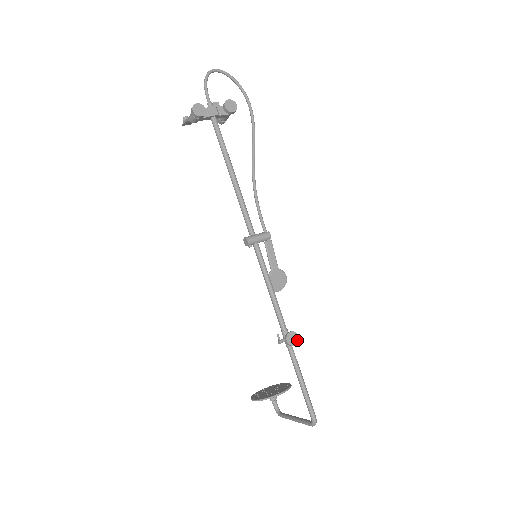
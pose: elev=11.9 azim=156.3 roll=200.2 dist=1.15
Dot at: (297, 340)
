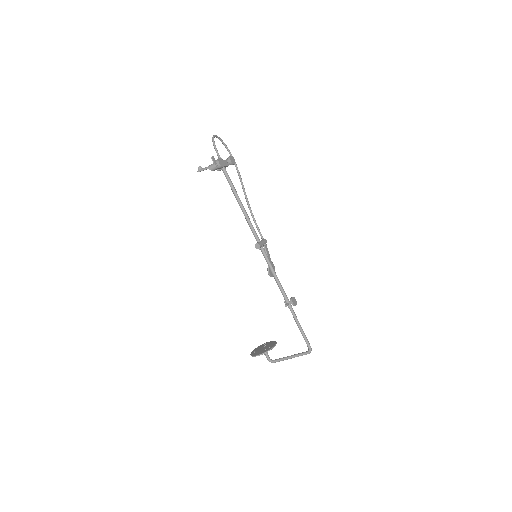
Dot at: (296, 302)
